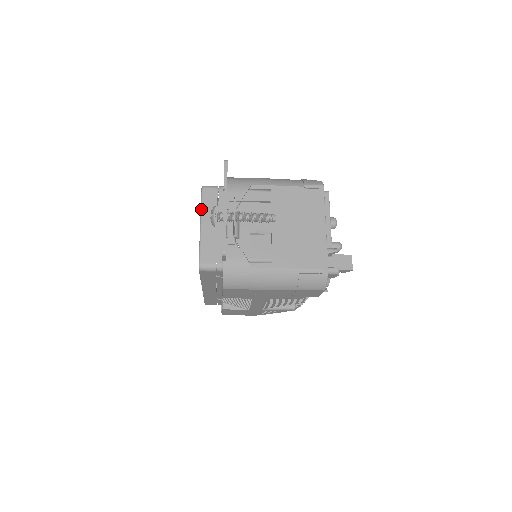
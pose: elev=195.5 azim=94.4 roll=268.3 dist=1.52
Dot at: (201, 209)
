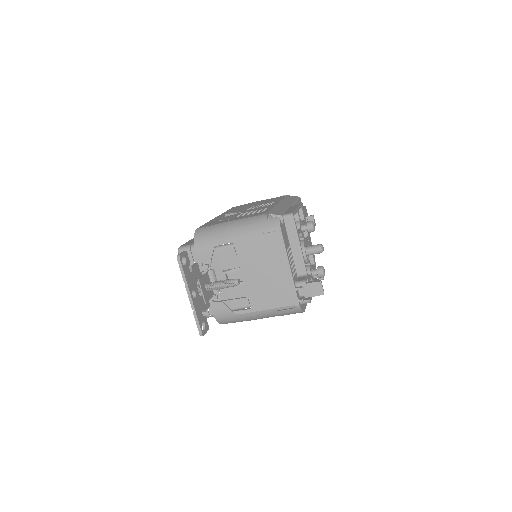
Dot at: occluded
